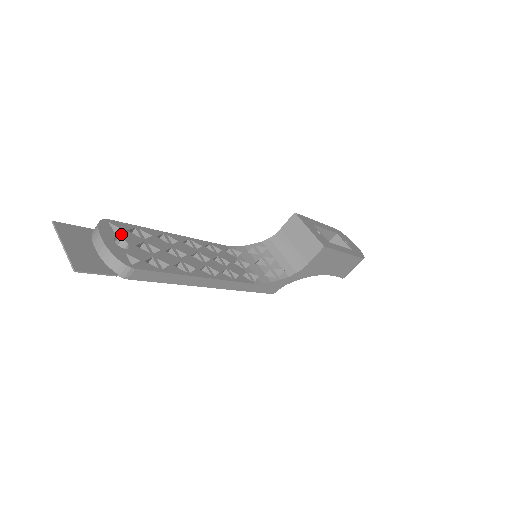
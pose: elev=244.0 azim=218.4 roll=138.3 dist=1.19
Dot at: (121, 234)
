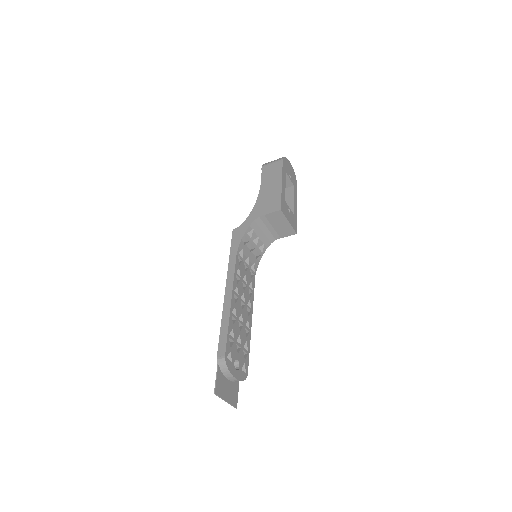
Dot at: (233, 357)
